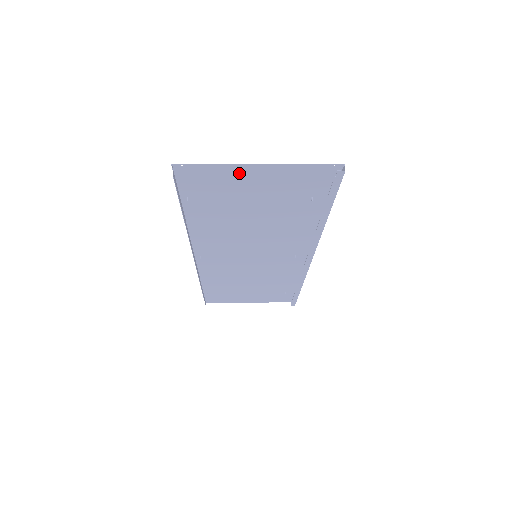
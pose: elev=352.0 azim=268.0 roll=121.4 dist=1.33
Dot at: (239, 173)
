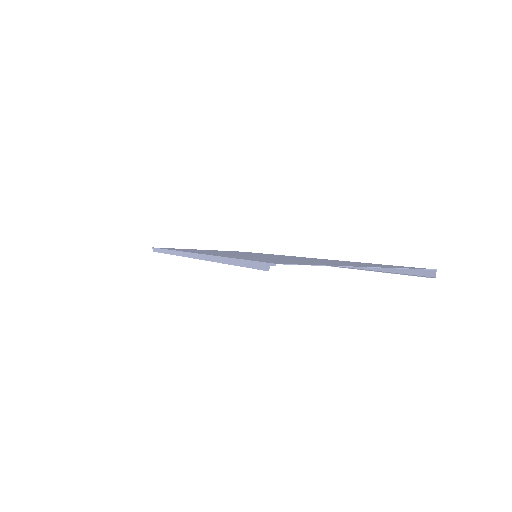
Dot at: occluded
